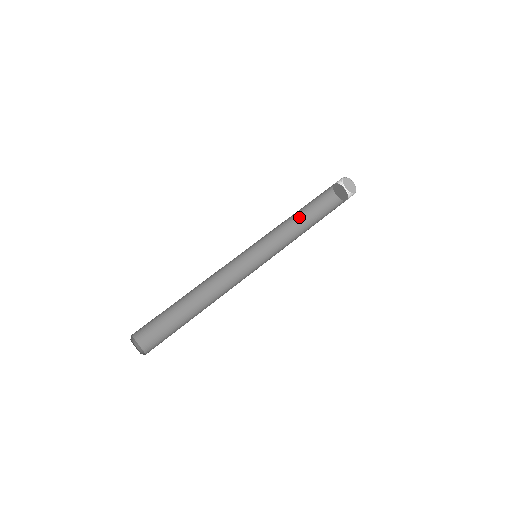
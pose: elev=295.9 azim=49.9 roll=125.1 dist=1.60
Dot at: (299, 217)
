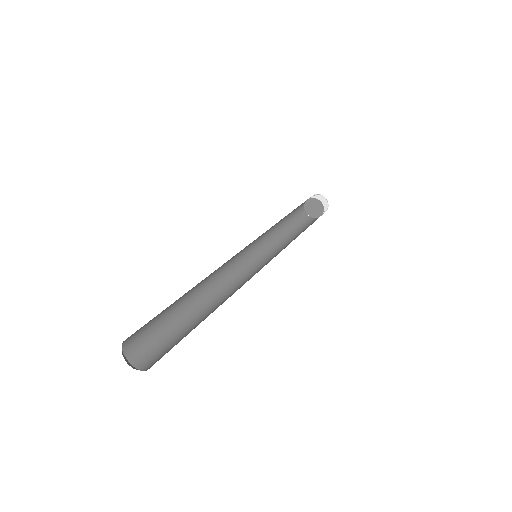
Dot at: (285, 233)
